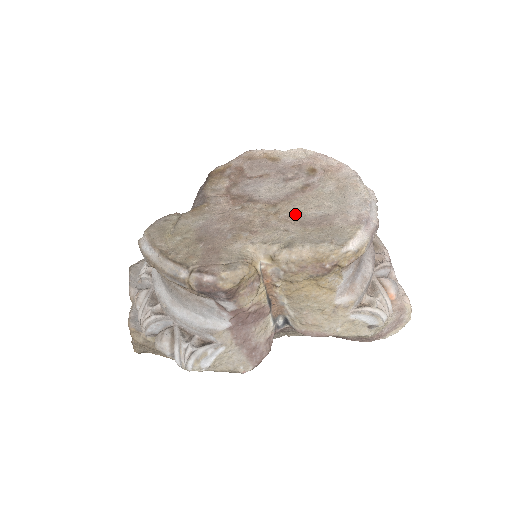
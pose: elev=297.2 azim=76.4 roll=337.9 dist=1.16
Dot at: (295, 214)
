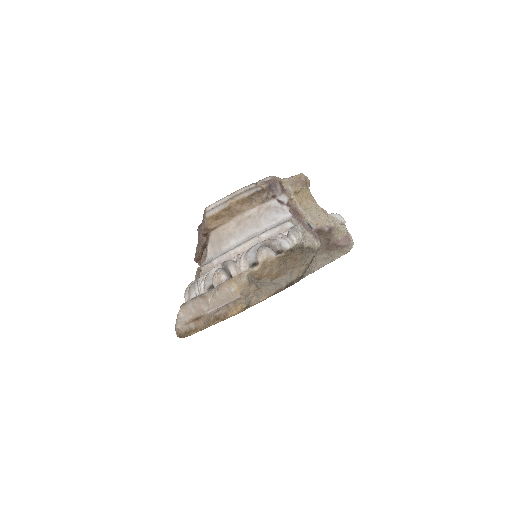
Dot at: occluded
